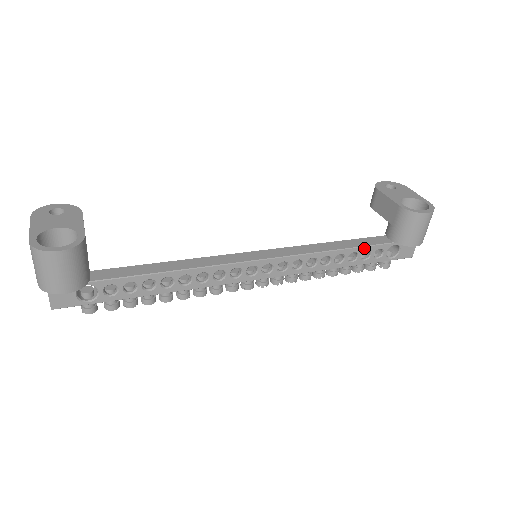
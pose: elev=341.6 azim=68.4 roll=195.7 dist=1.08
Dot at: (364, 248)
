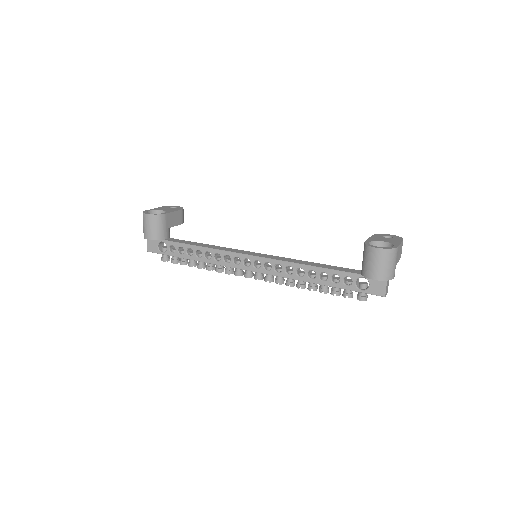
Dot at: (332, 271)
